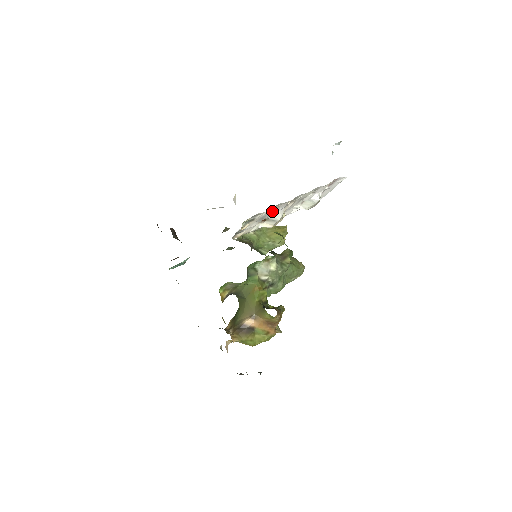
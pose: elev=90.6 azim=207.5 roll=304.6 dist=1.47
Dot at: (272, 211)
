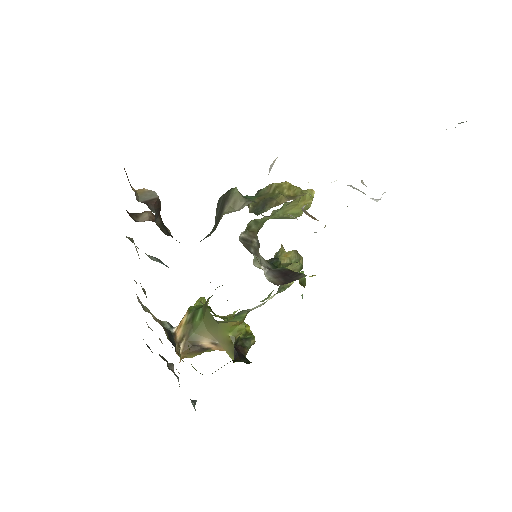
Dot at: occluded
